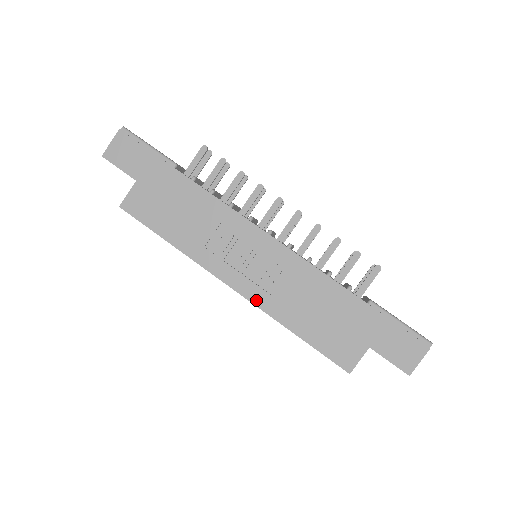
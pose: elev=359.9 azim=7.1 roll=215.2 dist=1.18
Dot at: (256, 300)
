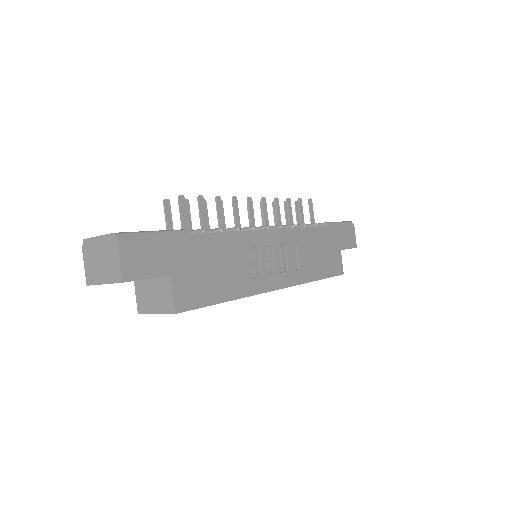
Dot at: (293, 282)
